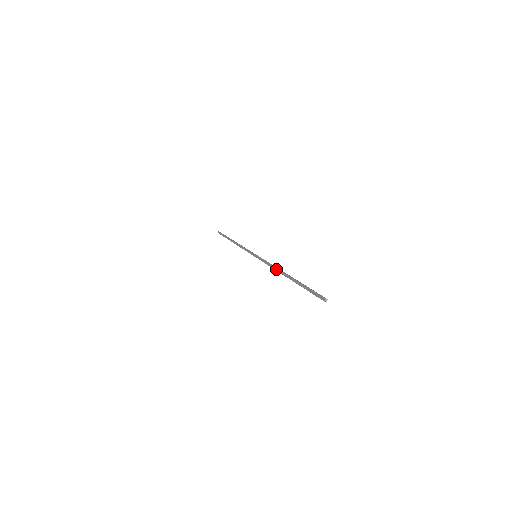
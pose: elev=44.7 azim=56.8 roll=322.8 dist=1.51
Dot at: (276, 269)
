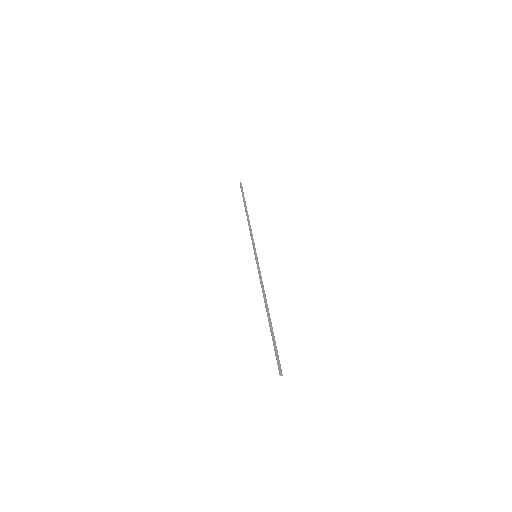
Dot at: (264, 294)
